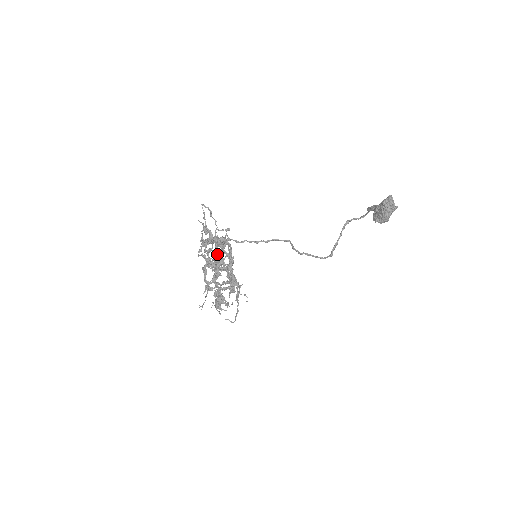
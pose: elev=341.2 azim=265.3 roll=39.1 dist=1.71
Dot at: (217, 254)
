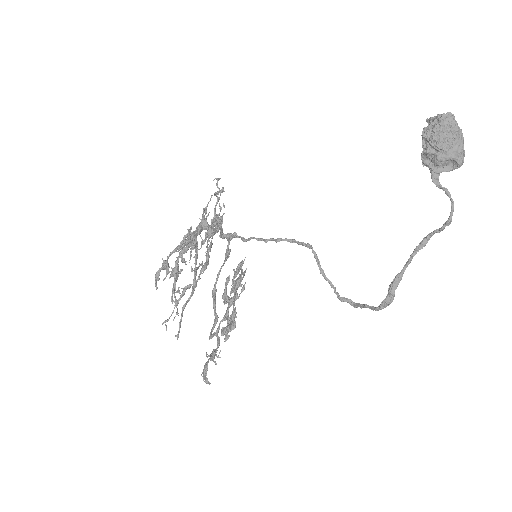
Dot at: occluded
